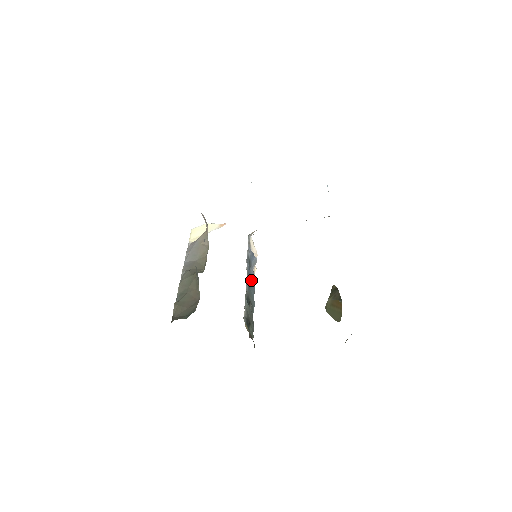
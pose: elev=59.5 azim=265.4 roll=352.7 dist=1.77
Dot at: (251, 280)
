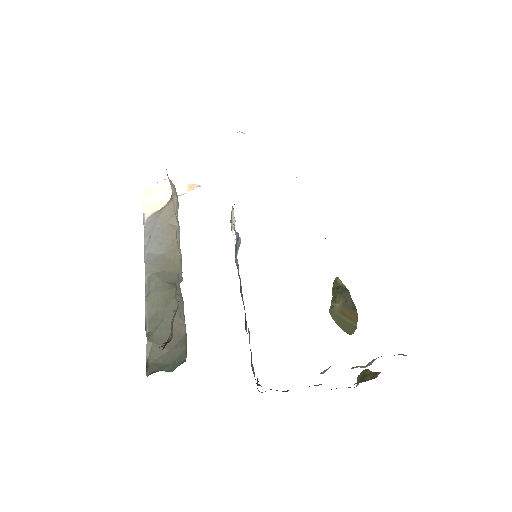
Dot at: (239, 278)
